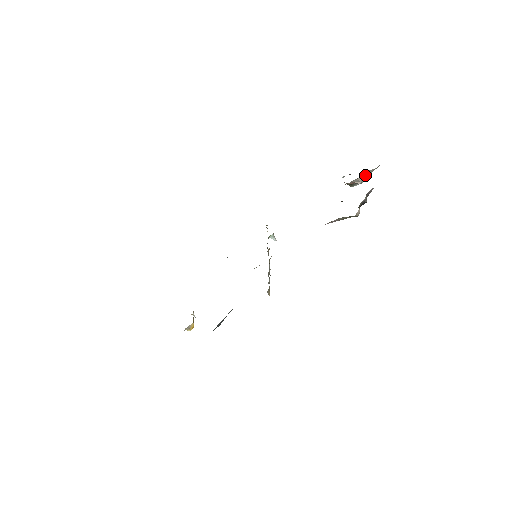
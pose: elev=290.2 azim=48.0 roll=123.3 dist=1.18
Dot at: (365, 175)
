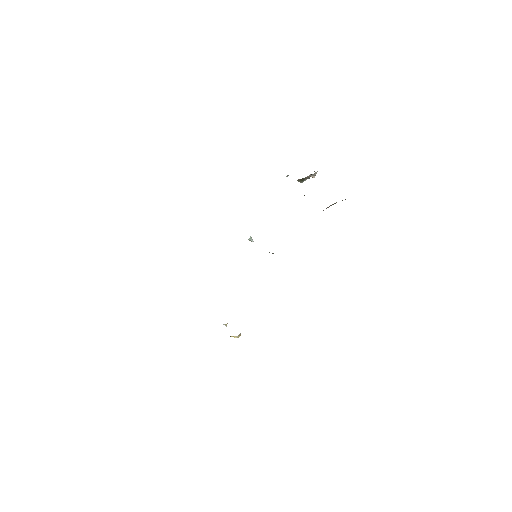
Dot at: occluded
